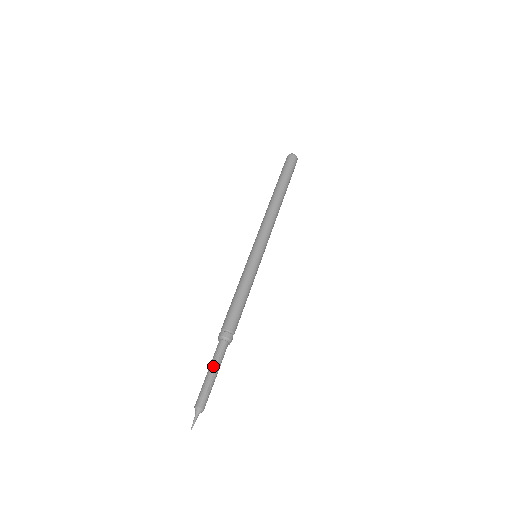
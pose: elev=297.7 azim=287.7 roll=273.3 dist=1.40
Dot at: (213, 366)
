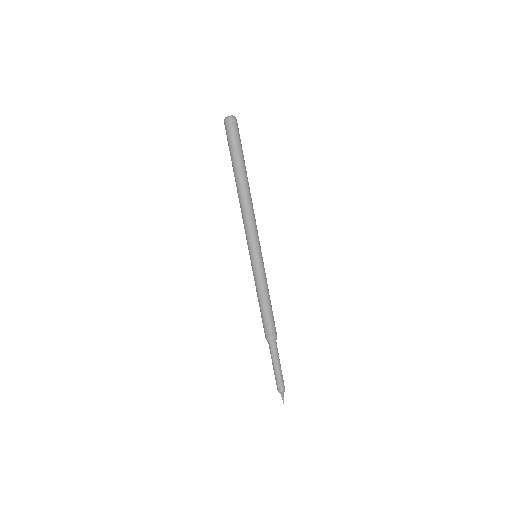
Dot at: (276, 363)
